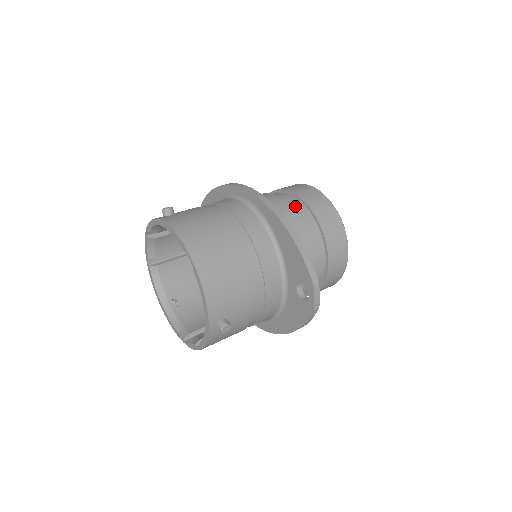
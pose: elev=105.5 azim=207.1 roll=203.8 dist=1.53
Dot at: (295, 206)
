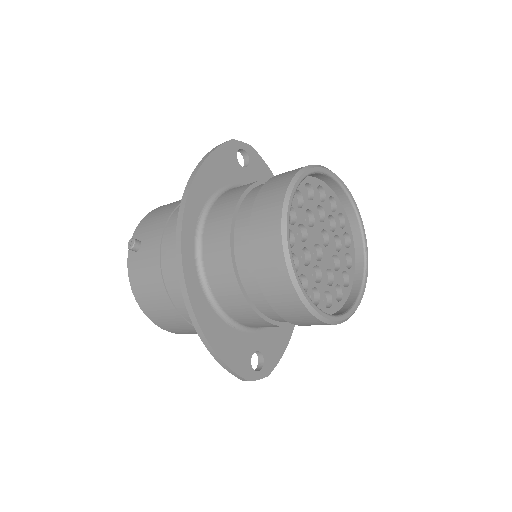
Dot at: (249, 281)
